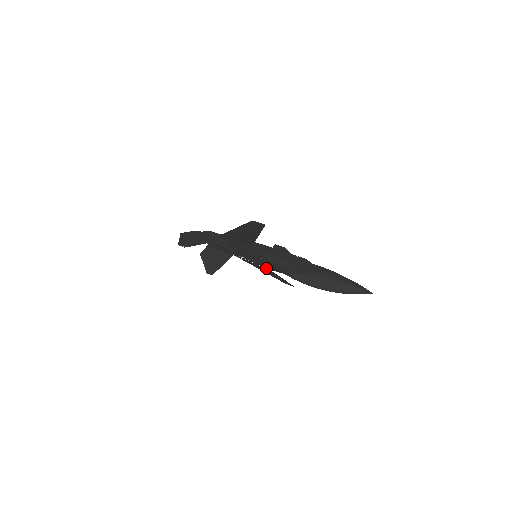
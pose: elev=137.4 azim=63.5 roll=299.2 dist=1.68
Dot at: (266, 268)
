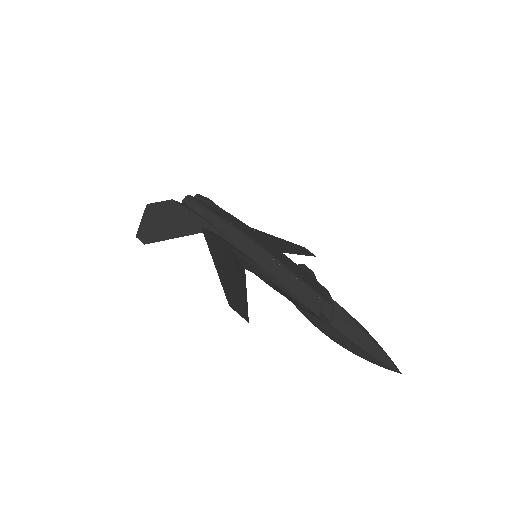
Dot at: occluded
